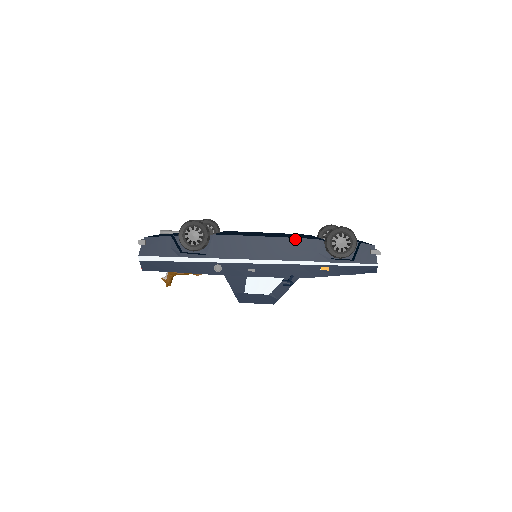
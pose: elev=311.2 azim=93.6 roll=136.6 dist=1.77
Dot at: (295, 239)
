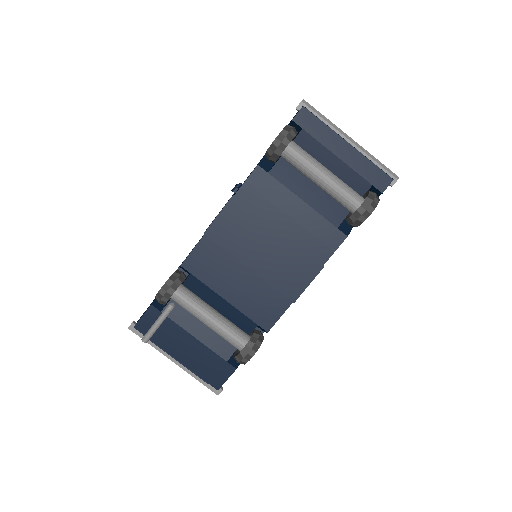
Dot at: occluded
